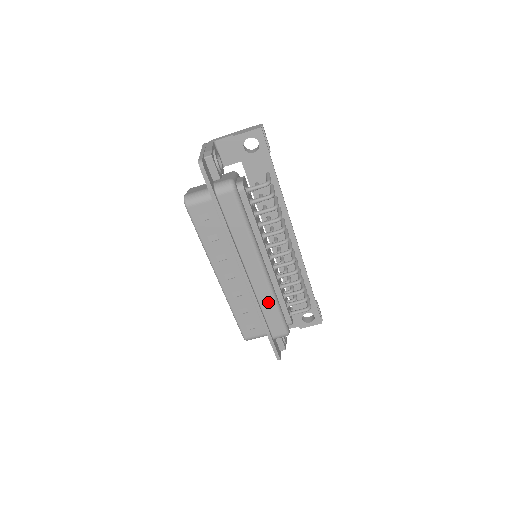
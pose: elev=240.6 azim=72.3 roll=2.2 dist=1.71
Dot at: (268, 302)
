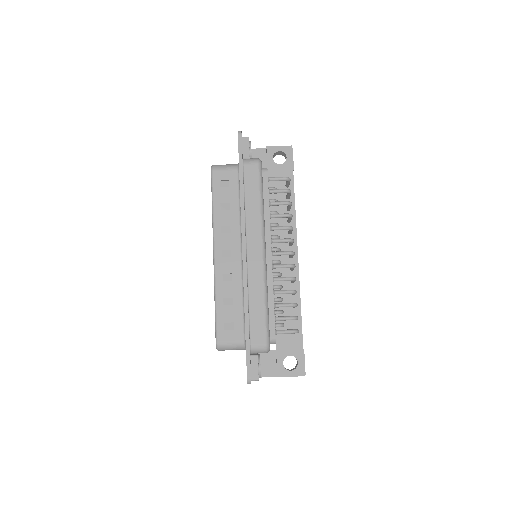
Dot at: (258, 294)
